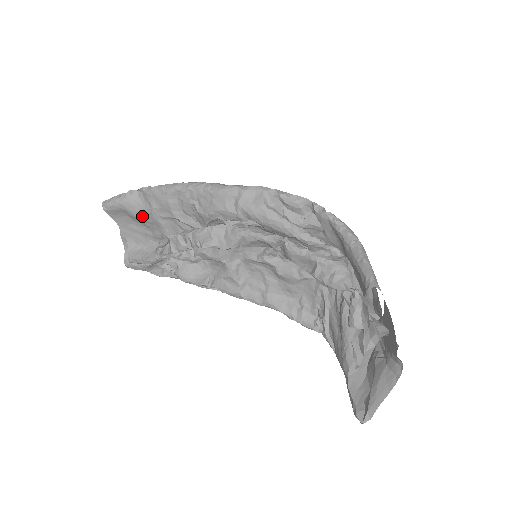
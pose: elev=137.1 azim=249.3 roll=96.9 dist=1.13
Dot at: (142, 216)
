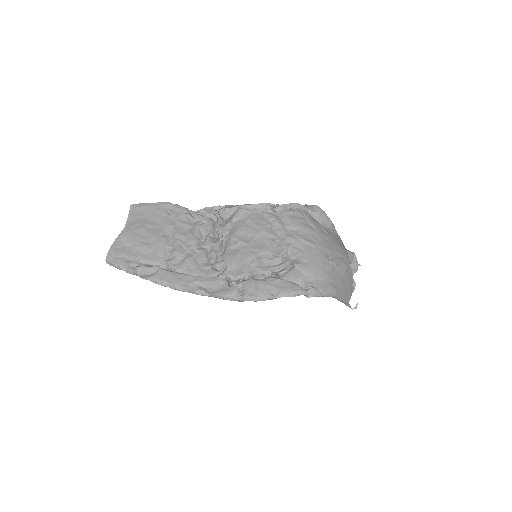
Dot at: occluded
